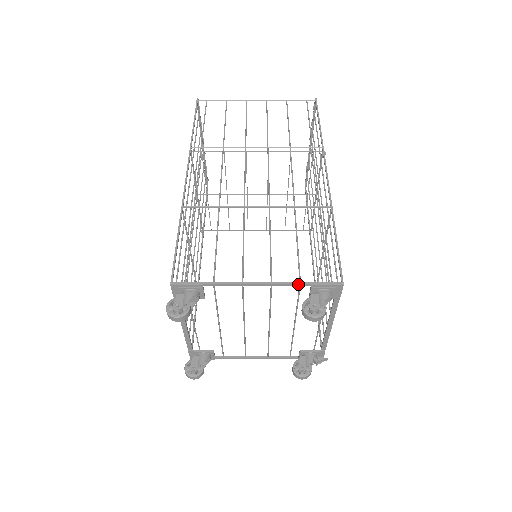
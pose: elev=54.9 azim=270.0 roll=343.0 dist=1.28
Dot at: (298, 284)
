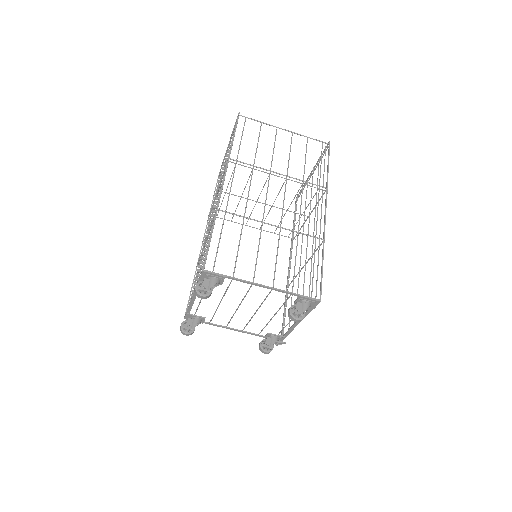
Dot at: (291, 293)
